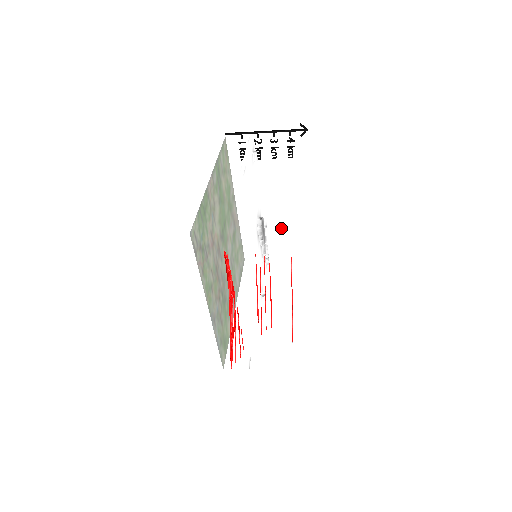
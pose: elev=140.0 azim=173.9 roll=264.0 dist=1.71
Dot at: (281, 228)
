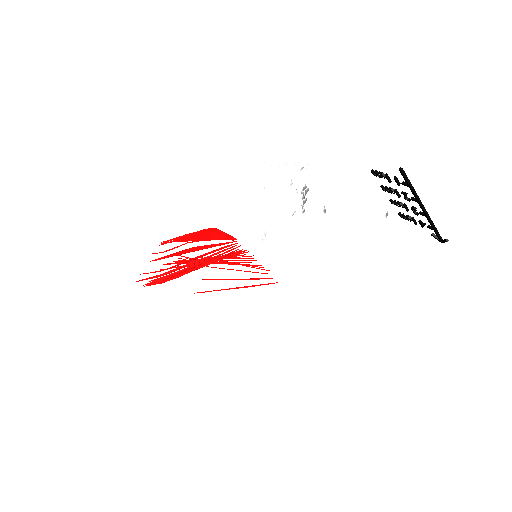
Dot at: occluded
